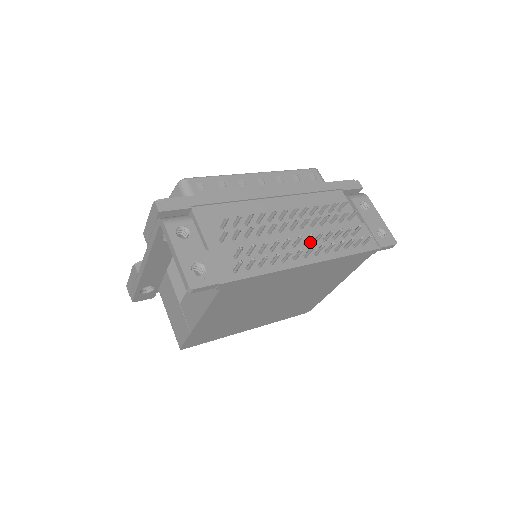
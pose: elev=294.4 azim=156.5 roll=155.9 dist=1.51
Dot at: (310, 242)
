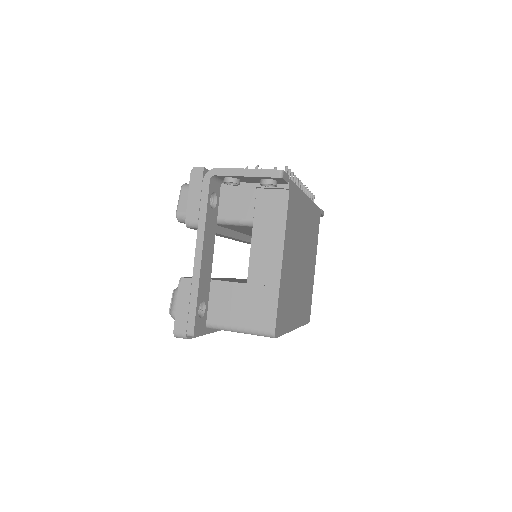
Dot at: occluded
